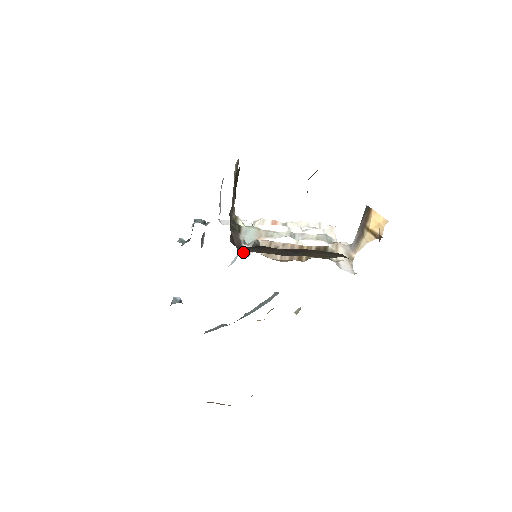
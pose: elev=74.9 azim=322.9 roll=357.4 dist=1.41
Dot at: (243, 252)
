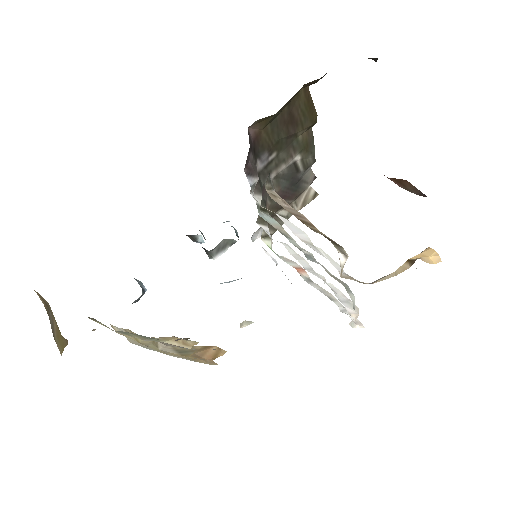
Dot at: (250, 178)
